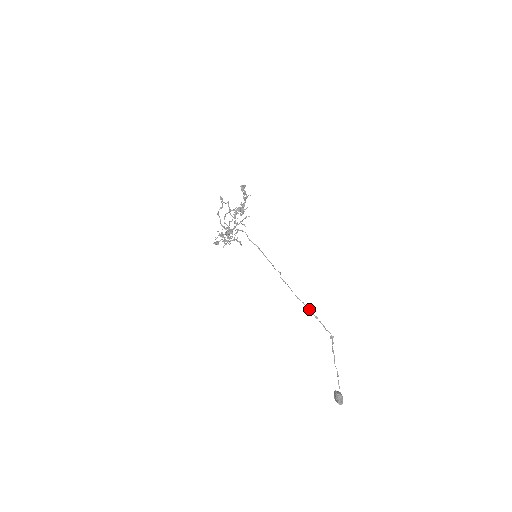
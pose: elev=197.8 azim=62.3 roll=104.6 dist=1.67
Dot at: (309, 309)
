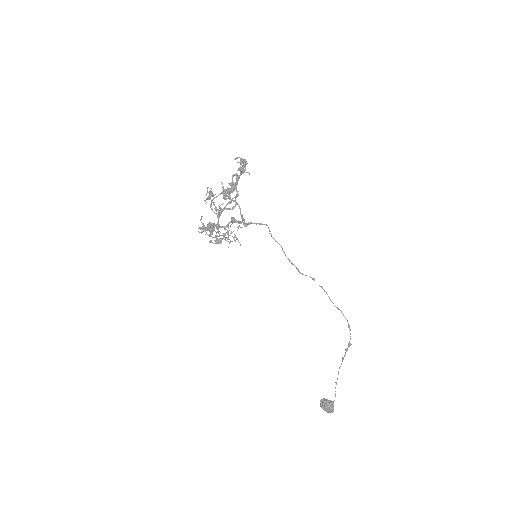
Dot at: occluded
